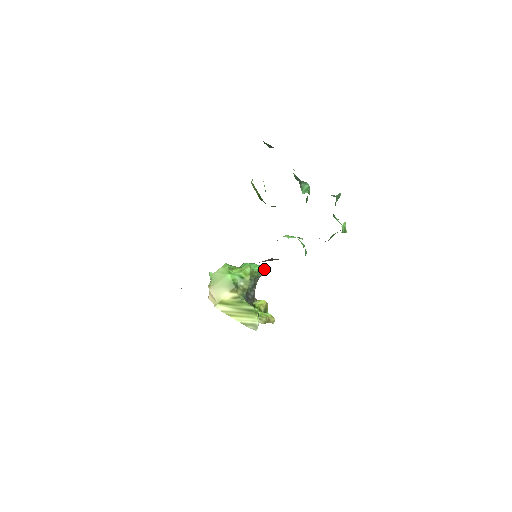
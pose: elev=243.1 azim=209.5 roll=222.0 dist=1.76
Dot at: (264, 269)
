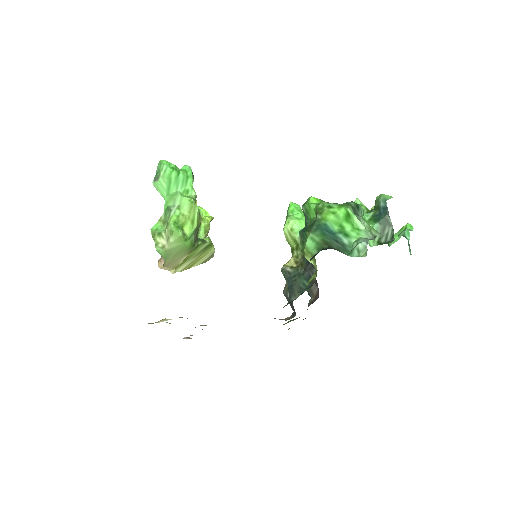
Dot at: (192, 173)
